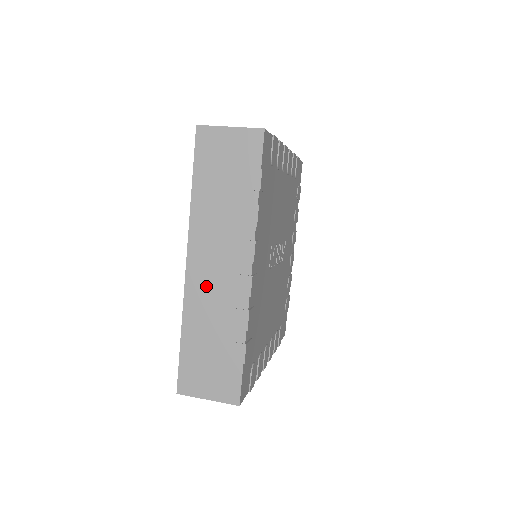
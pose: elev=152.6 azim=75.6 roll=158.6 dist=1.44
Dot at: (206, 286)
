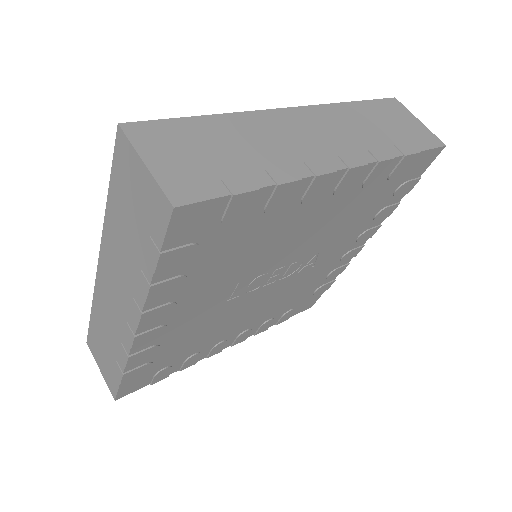
Dot at: (107, 299)
